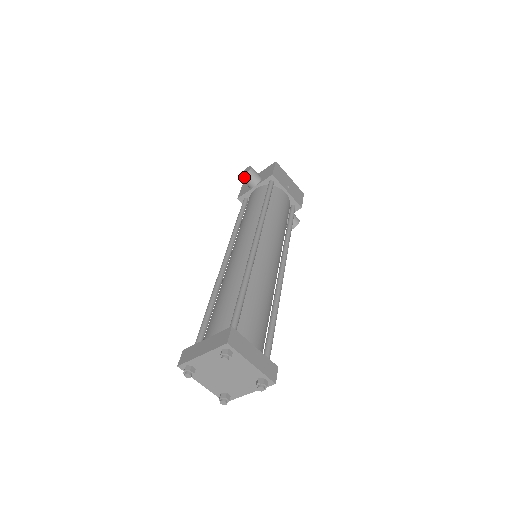
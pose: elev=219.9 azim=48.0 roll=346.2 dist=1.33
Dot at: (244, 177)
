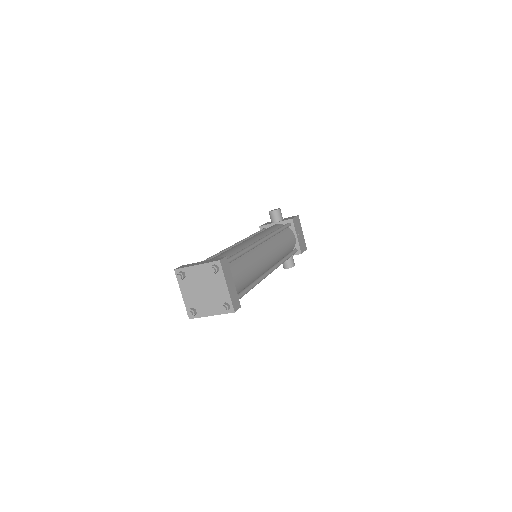
Dot at: (272, 212)
